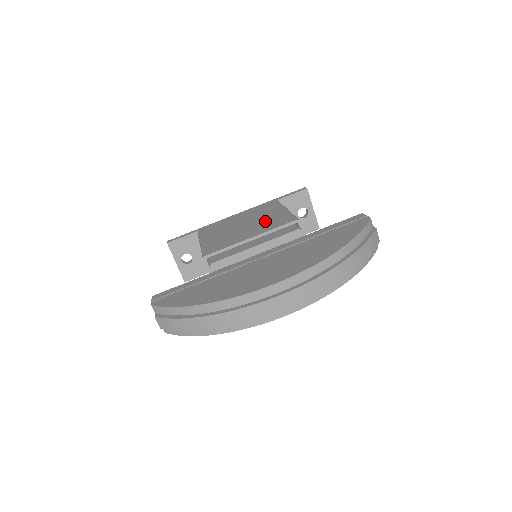
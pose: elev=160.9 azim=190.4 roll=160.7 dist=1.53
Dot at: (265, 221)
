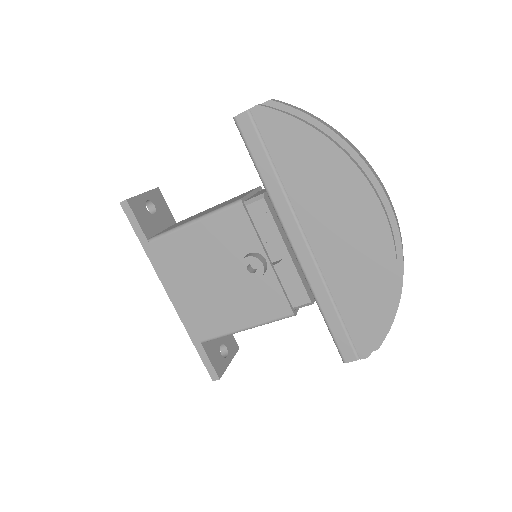
Dot at: occluded
